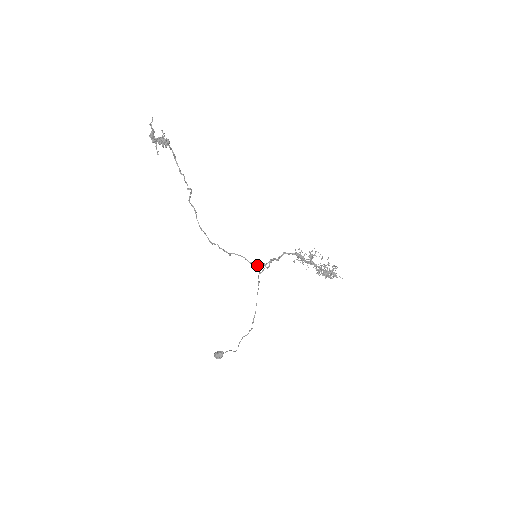
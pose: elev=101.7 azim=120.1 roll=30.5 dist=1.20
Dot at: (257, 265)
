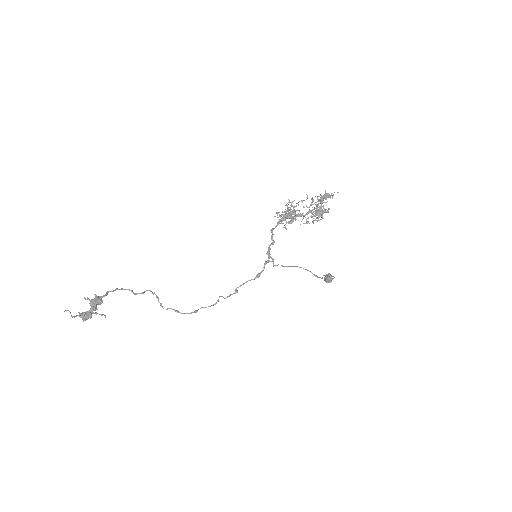
Dot at: (263, 270)
